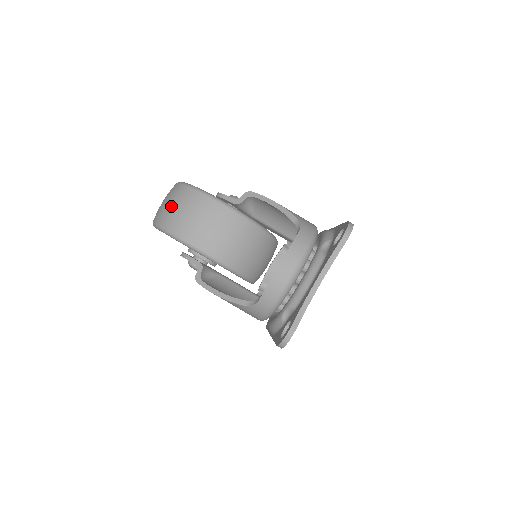
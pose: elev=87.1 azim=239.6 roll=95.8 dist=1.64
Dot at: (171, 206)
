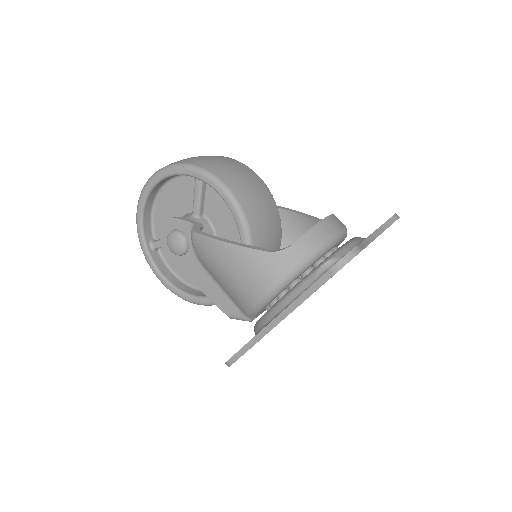
Dot at: occluded
